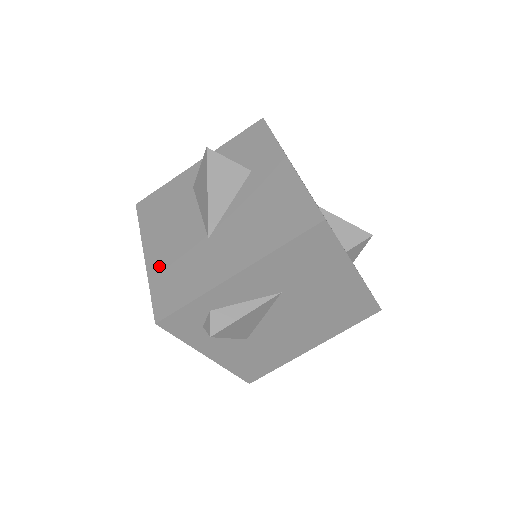
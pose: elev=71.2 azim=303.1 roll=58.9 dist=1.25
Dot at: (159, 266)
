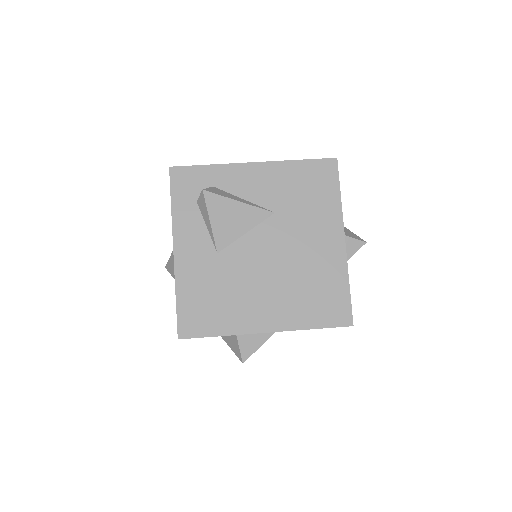
Dot at: occluded
